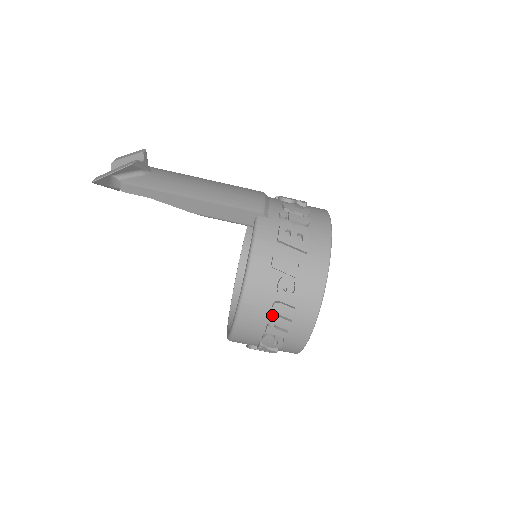
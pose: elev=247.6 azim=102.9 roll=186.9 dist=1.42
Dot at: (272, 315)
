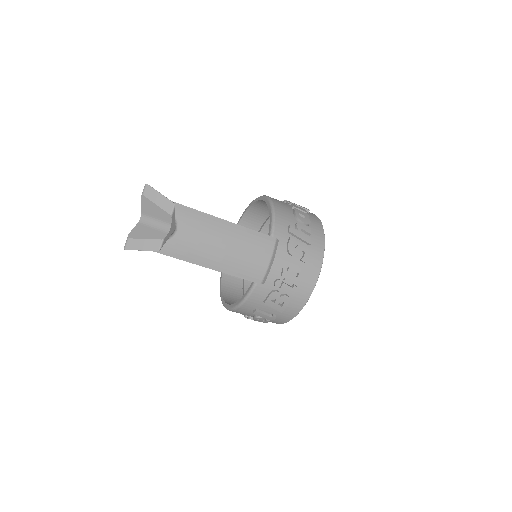
Dot at: (247, 317)
